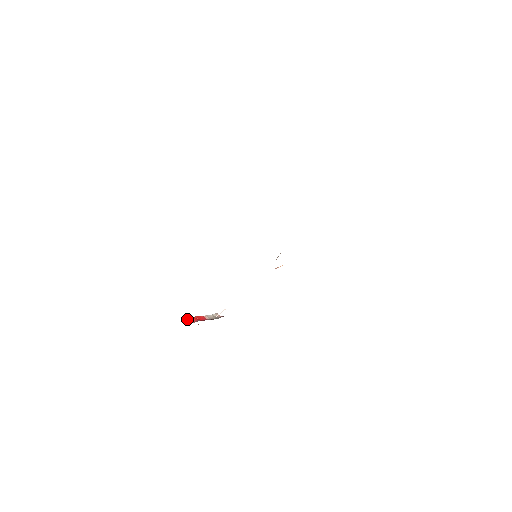
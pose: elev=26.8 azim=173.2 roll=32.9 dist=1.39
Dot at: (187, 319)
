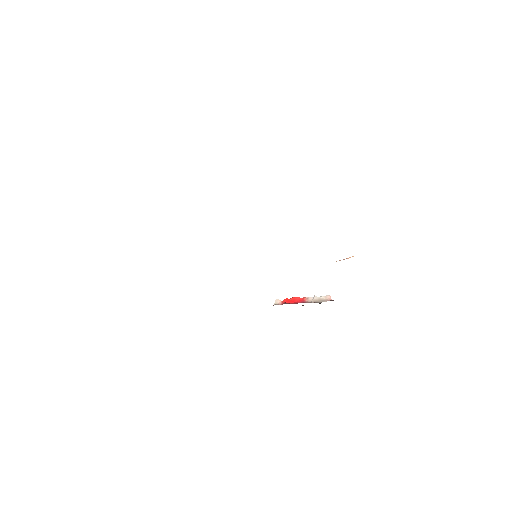
Dot at: (276, 300)
